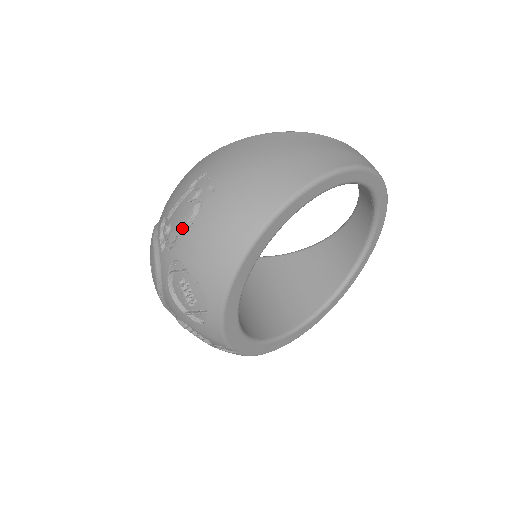
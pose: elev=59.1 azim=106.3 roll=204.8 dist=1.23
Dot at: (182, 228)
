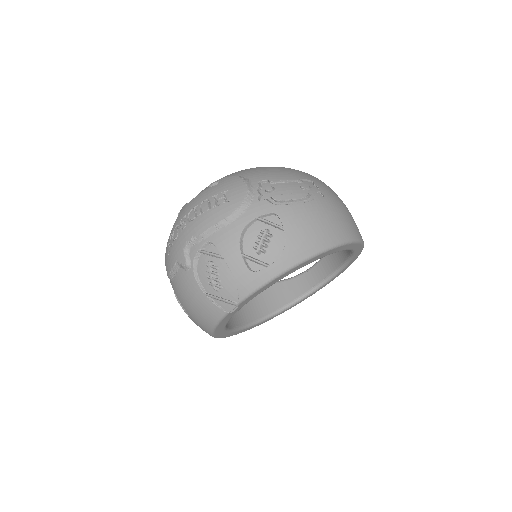
Dot at: (294, 199)
